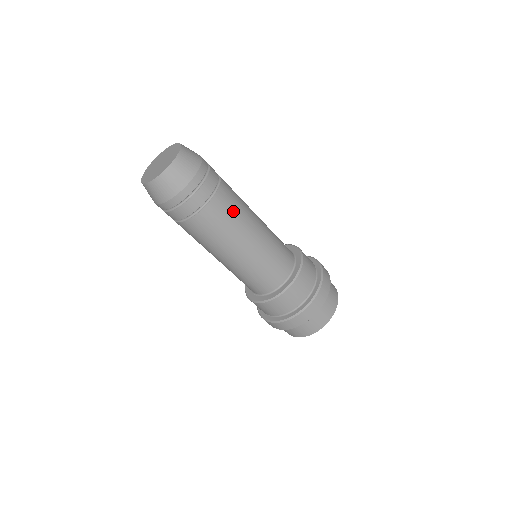
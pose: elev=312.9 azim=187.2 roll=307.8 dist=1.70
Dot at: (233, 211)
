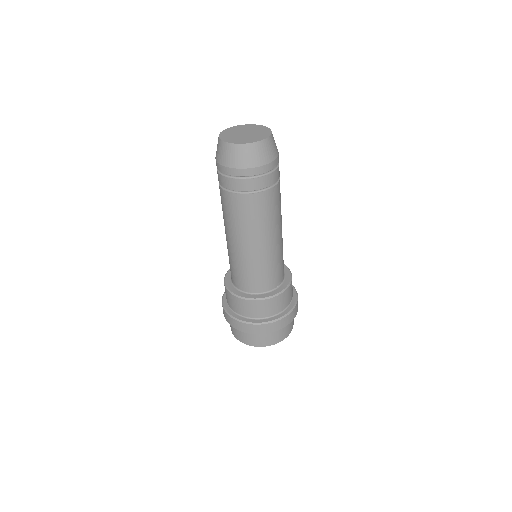
Dot at: occluded
